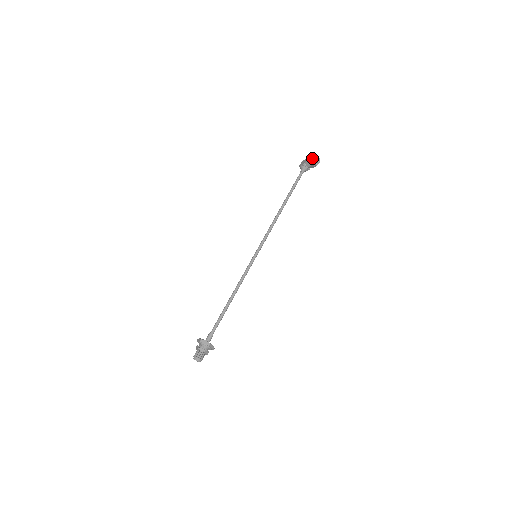
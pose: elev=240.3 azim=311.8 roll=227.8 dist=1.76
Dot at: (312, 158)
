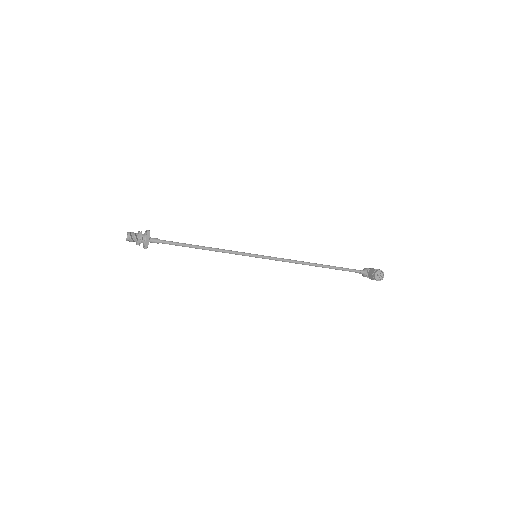
Dot at: (379, 270)
